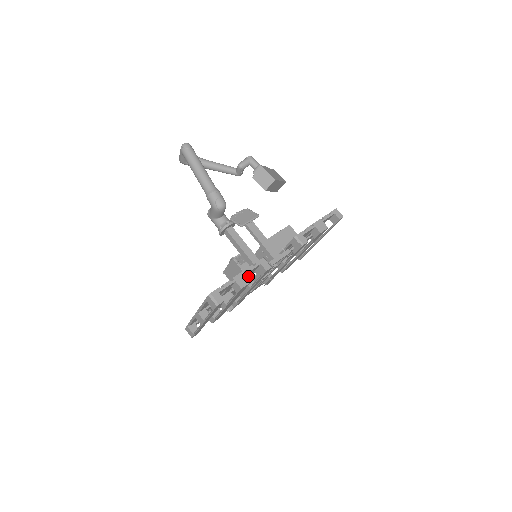
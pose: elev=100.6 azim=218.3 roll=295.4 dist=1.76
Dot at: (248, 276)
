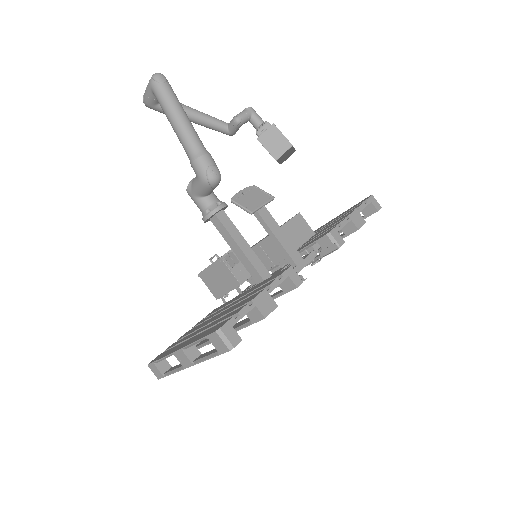
Dot at: occluded
